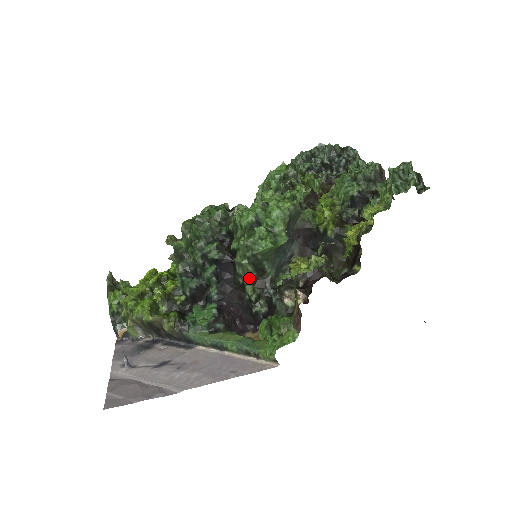
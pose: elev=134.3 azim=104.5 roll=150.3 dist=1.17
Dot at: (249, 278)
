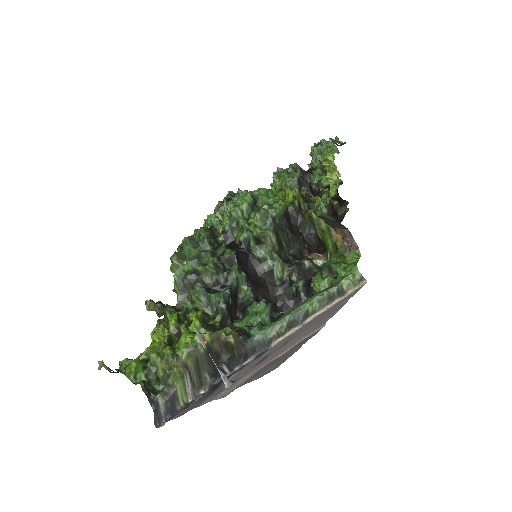
Dot at: (275, 254)
